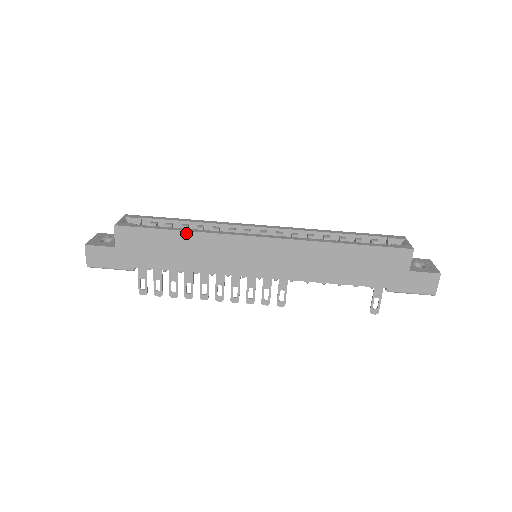
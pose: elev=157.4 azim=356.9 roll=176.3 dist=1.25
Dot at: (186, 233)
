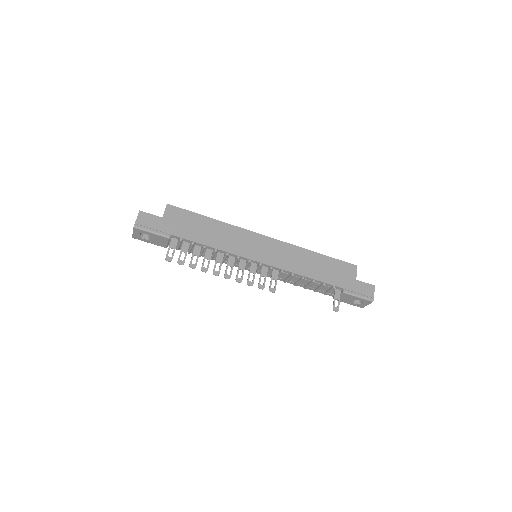
Dot at: (216, 221)
